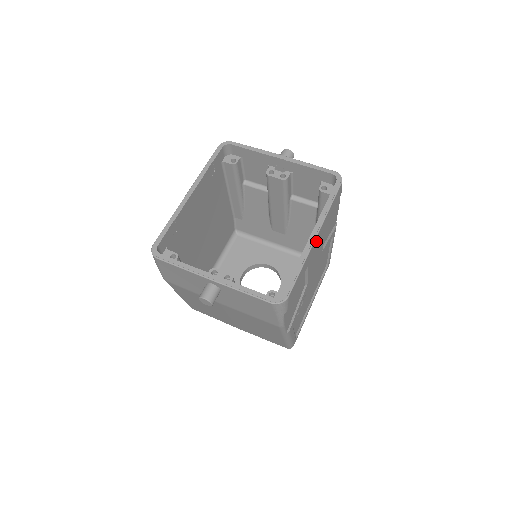
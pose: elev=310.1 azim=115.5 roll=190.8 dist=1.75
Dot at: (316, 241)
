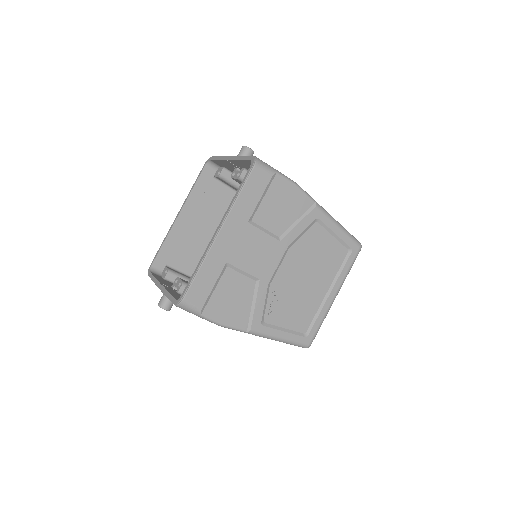
Dot at: (225, 237)
